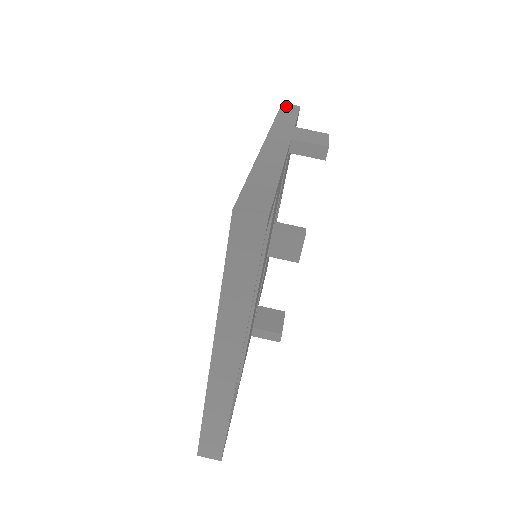
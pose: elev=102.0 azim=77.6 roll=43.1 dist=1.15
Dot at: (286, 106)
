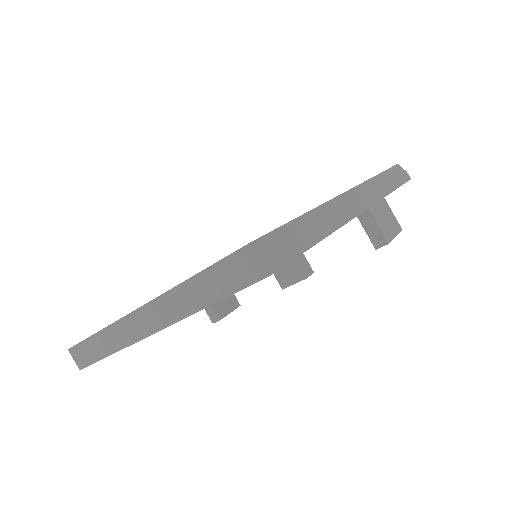
Dot at: (400, 168)
